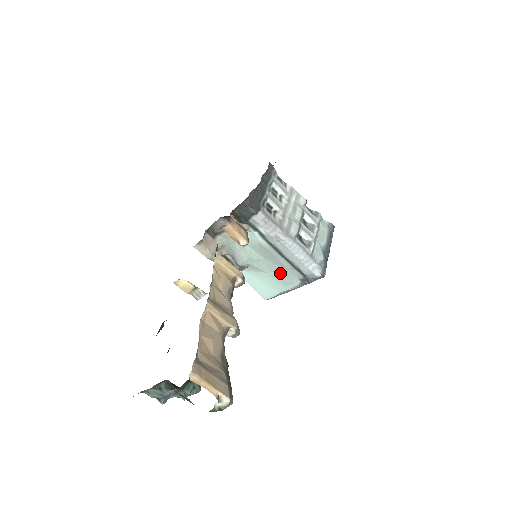
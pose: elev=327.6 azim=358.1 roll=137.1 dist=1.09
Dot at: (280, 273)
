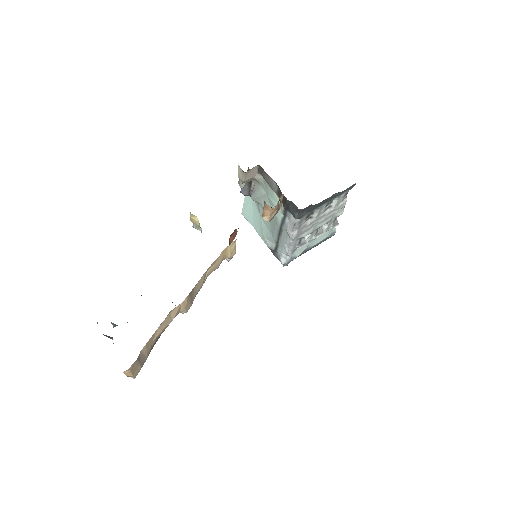
Dot at: (267, 230)
